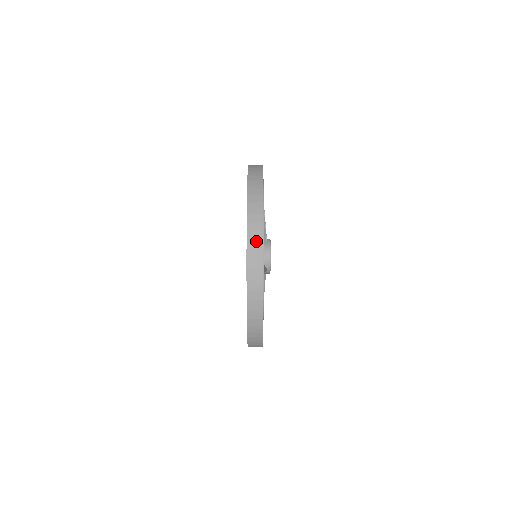
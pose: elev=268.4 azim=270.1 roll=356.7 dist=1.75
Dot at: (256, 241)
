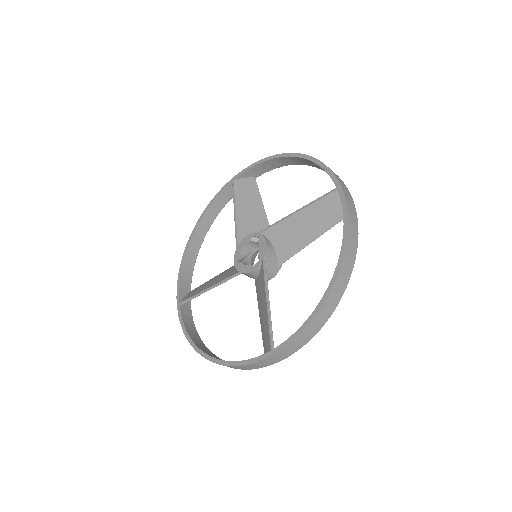
Dot at: (292, 349)
